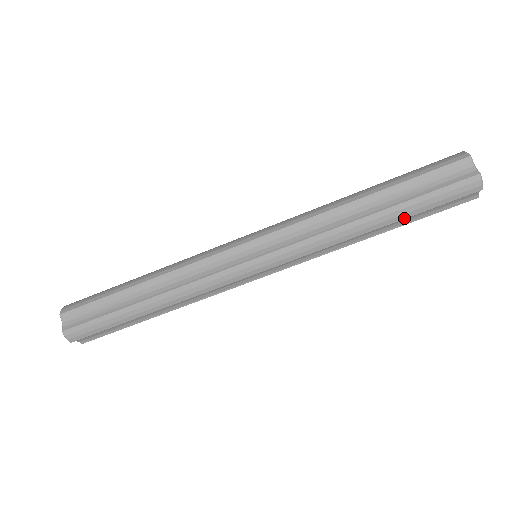
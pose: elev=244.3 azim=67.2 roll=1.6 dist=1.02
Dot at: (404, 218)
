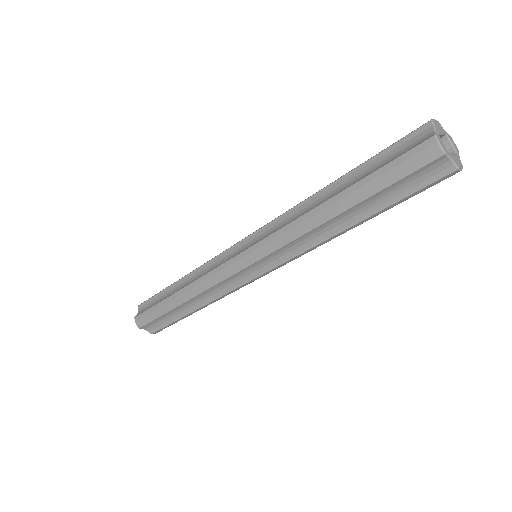
Dot at: (363, 200)
